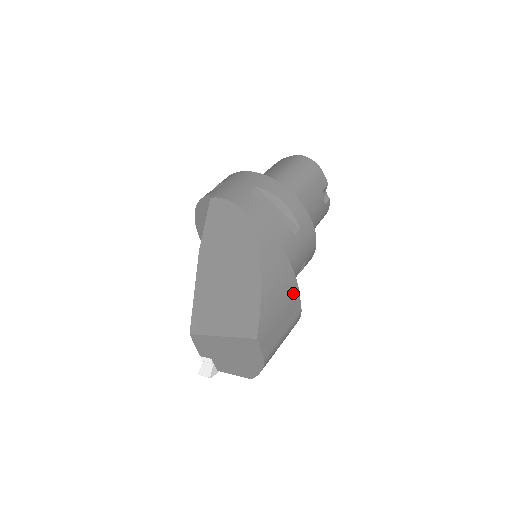
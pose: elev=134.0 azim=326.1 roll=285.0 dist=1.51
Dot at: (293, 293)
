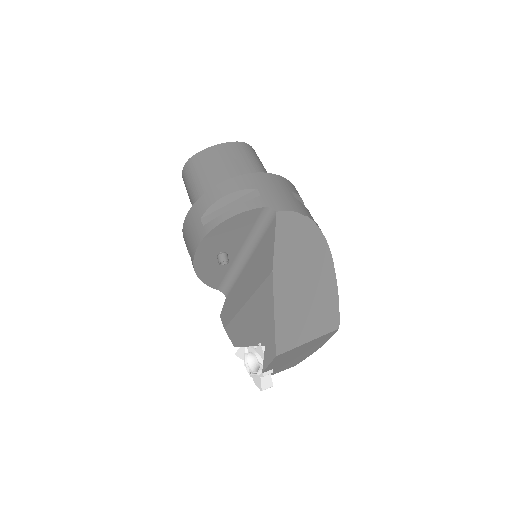
Dot at: occluded
